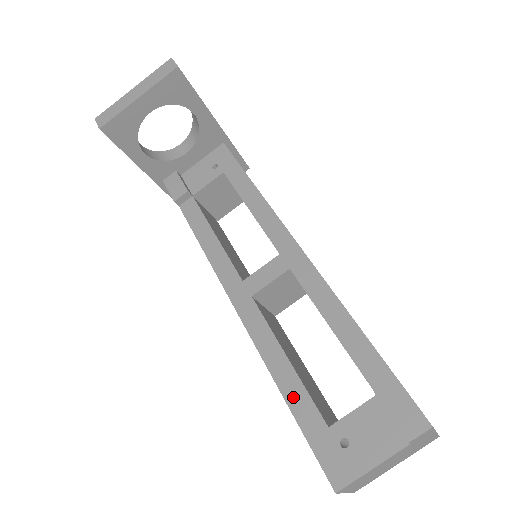
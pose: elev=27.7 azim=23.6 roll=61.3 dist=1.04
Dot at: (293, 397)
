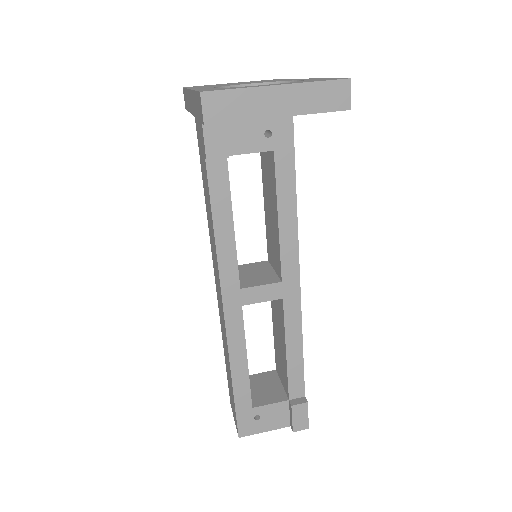
Dot at: (239, 386)
